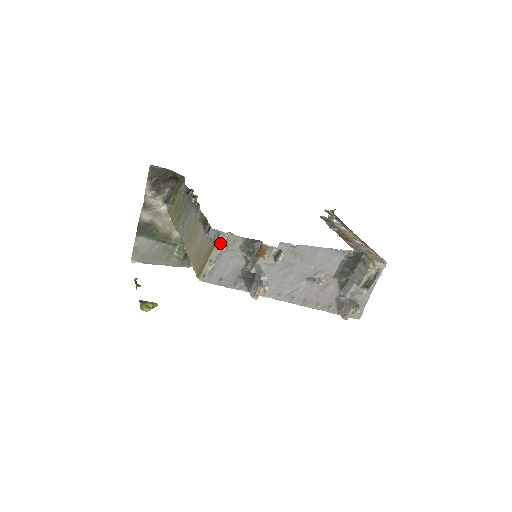
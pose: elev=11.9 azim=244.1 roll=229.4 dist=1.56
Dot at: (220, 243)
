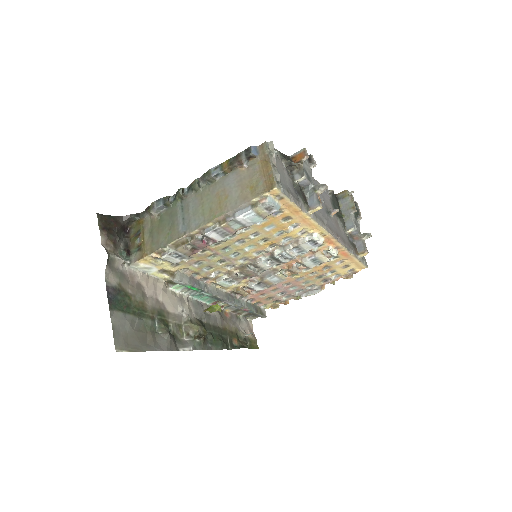
Dot at: (270, 149)
